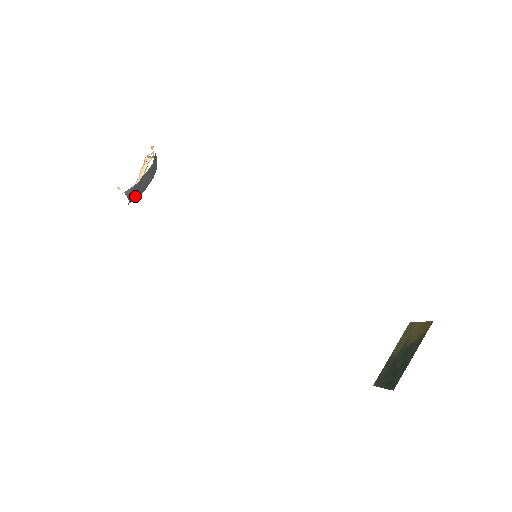
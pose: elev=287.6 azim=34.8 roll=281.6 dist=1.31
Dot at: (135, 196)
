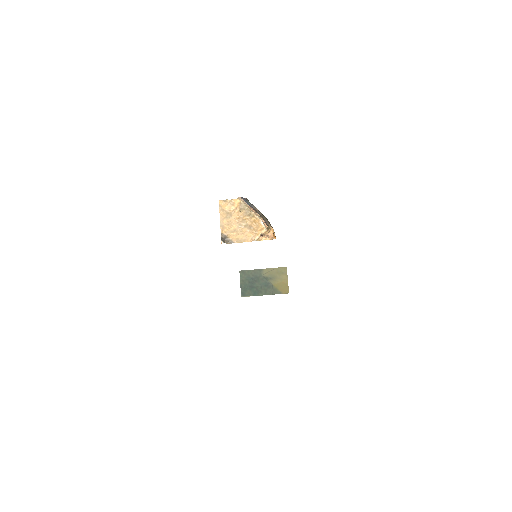
Dot at: occluded
